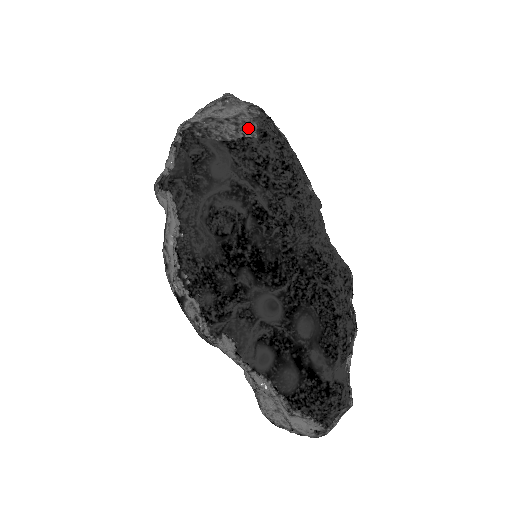
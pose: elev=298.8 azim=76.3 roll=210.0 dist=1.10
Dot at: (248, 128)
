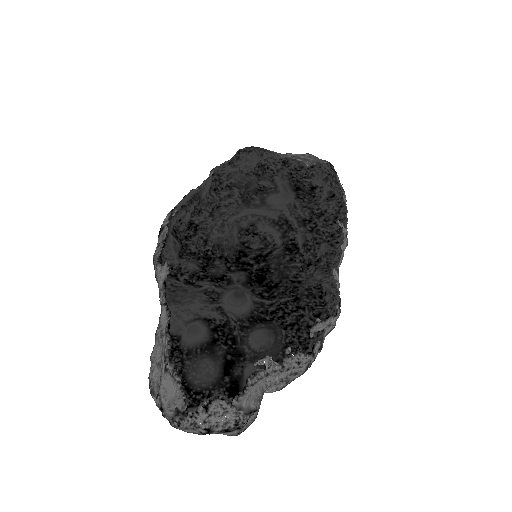
Dot at: (305, 160)
